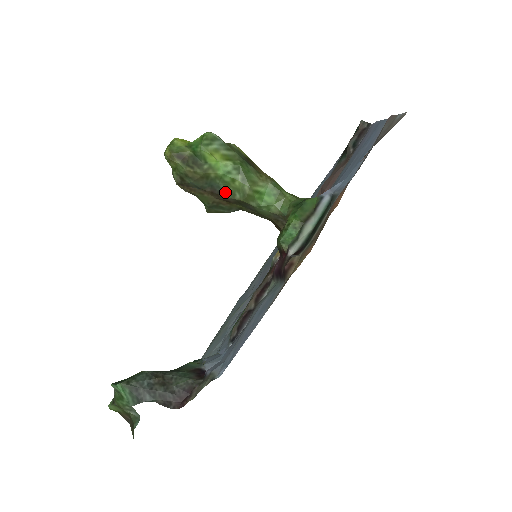
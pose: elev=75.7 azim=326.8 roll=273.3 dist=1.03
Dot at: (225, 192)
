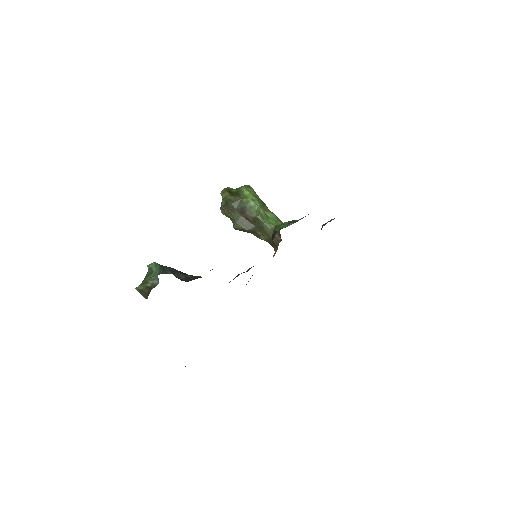
Dot at: (249, 212)
